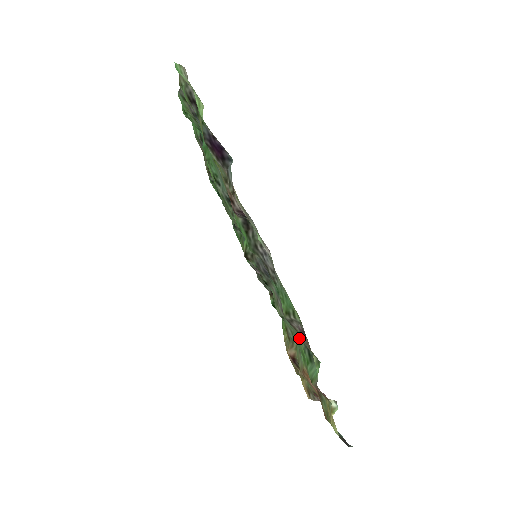
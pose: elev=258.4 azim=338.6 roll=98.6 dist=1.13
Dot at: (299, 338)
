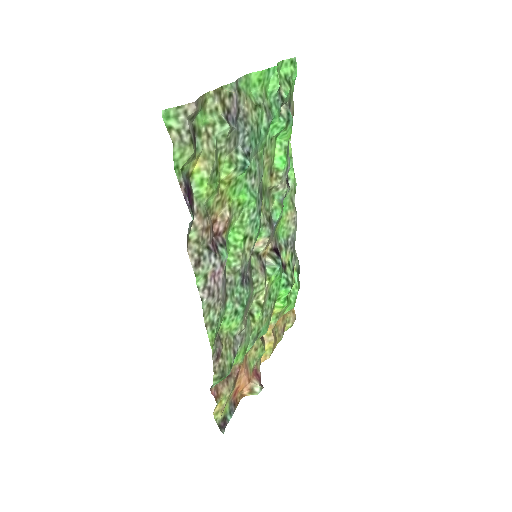
Dot at: (243, 341)
